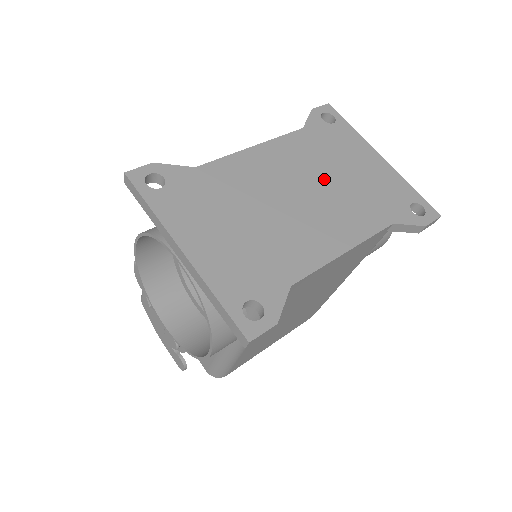
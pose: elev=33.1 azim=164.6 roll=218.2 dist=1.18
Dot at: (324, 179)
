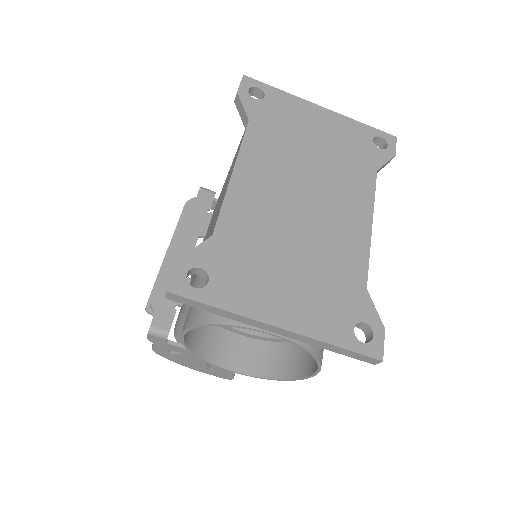
Dot at: (306, 165)
